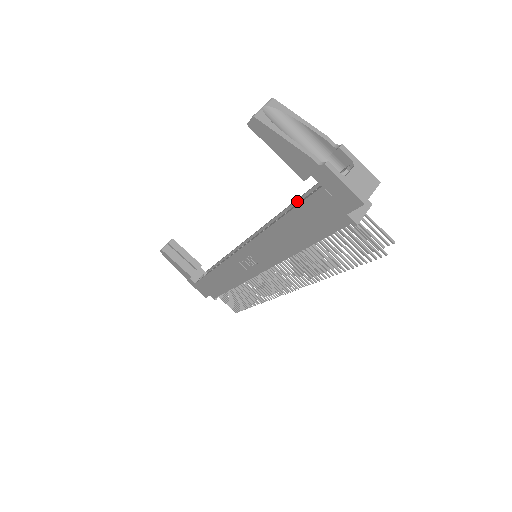
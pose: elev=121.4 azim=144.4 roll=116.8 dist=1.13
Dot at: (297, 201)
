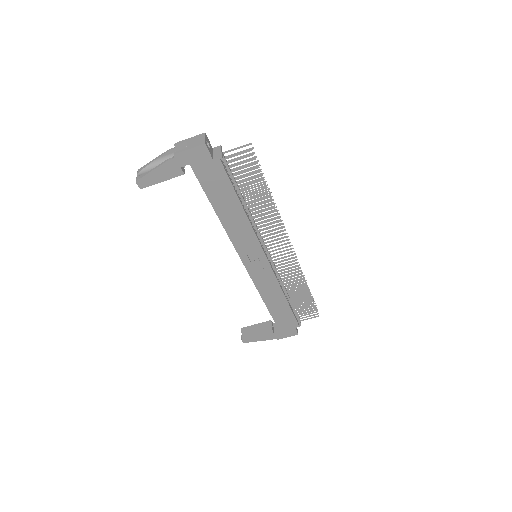
Dot at: occluded
